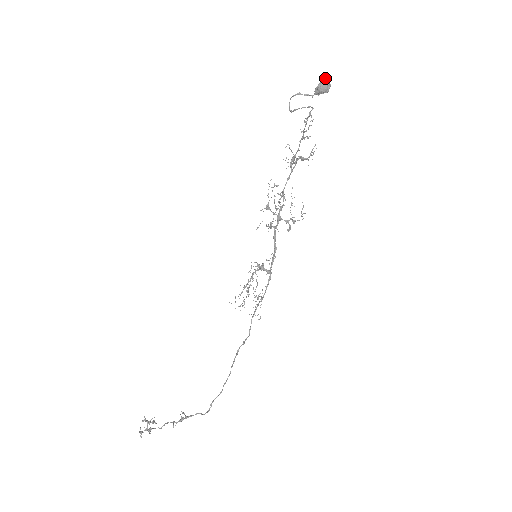
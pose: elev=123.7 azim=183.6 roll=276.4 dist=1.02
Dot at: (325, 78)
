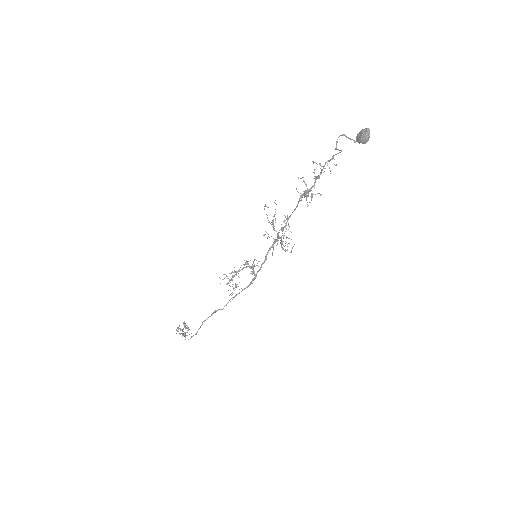
Dot at: (365, 128)
